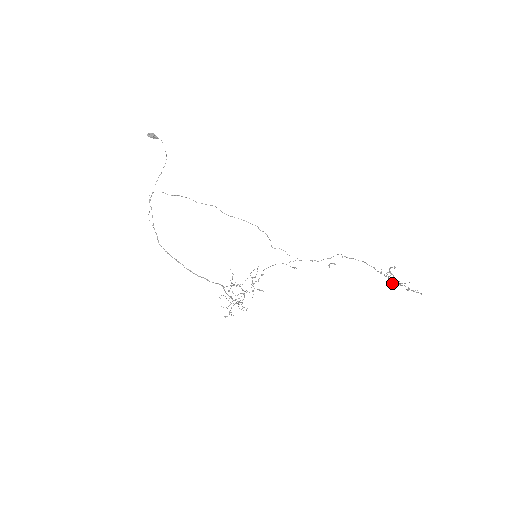
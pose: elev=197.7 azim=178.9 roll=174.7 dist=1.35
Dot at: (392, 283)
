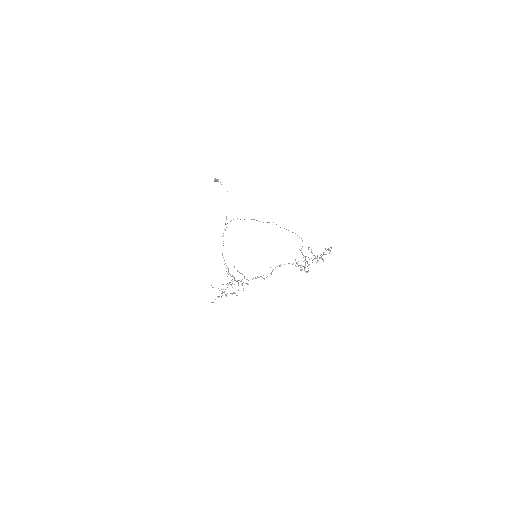
Dot at: (307, 266)
